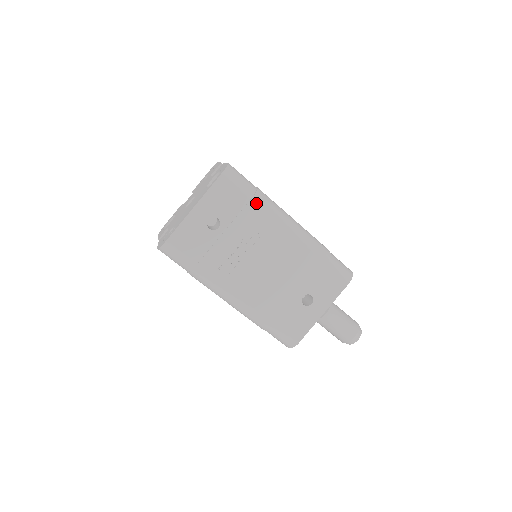
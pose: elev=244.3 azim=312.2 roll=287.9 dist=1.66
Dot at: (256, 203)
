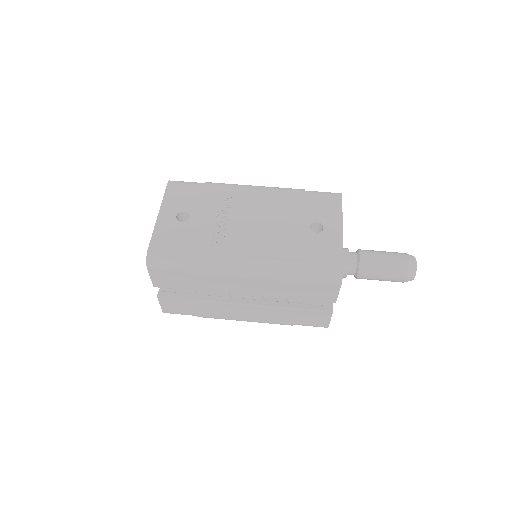
Dot at: (210, 187)
